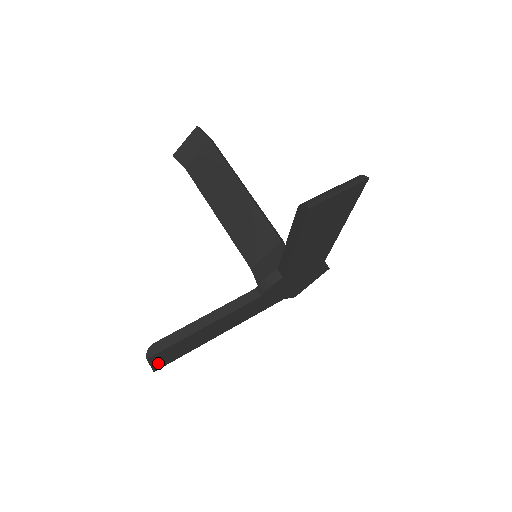
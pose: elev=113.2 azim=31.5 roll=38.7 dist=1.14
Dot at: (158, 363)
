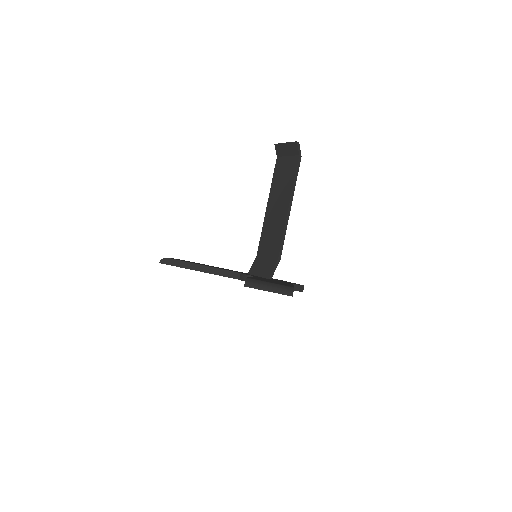
Dot at: occluded
